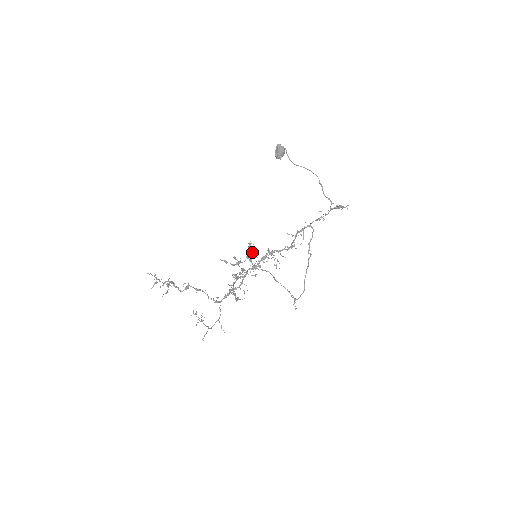
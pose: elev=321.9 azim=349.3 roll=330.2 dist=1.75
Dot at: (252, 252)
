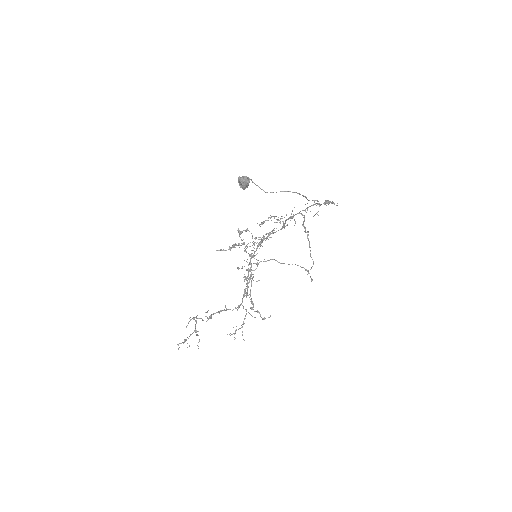
Dot at: occluded
